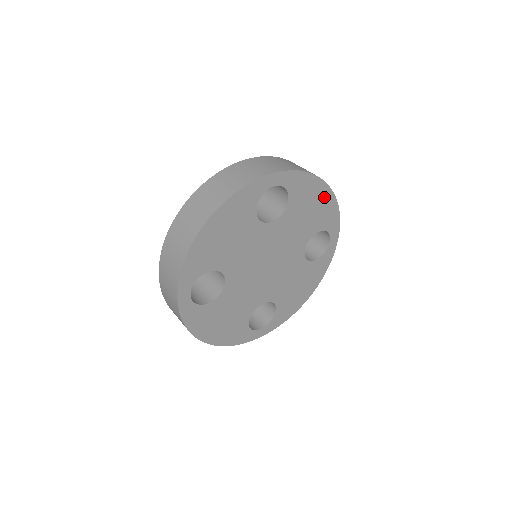
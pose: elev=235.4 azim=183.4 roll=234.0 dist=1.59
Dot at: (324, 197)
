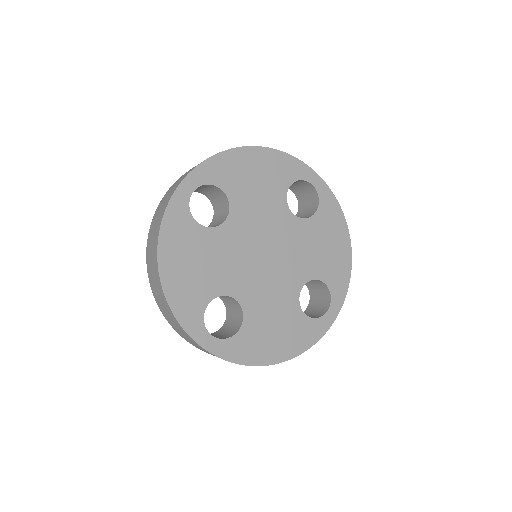
Dot at: (258, 158)
